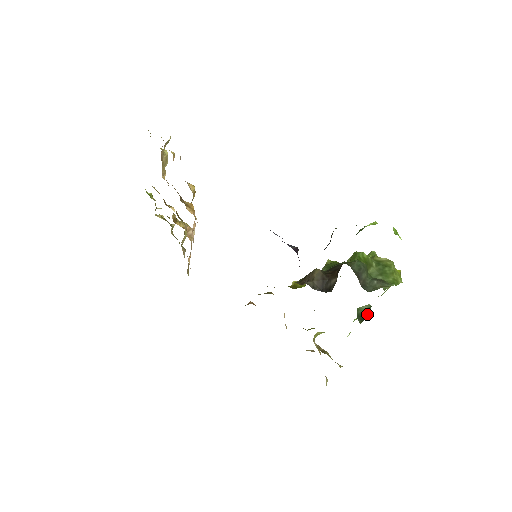
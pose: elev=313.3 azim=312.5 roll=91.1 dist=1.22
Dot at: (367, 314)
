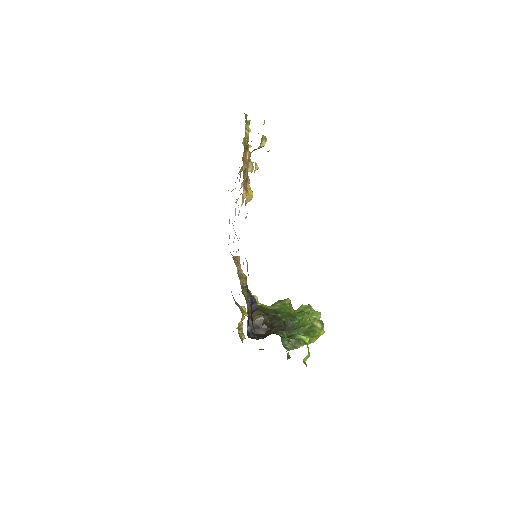
Dot at: occluded
